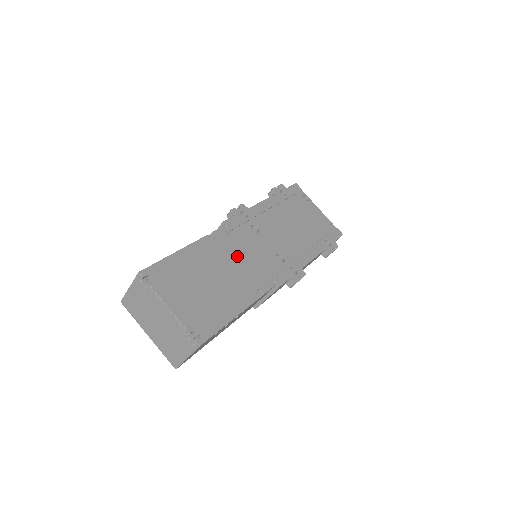
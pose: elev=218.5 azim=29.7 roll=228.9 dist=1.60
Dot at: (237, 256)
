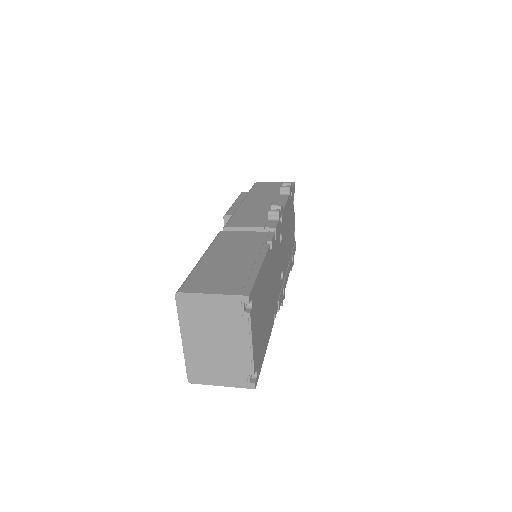
Dot at: (274, 273)
